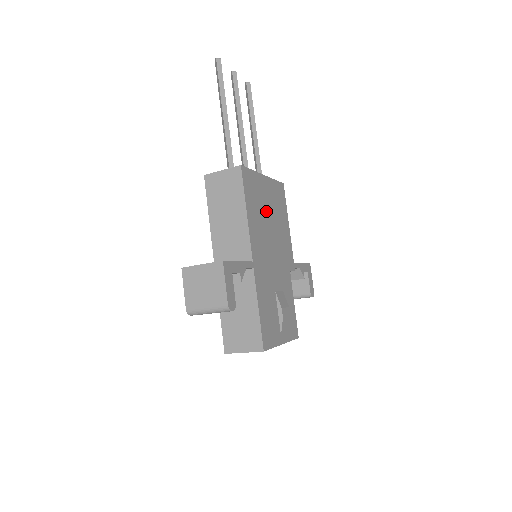
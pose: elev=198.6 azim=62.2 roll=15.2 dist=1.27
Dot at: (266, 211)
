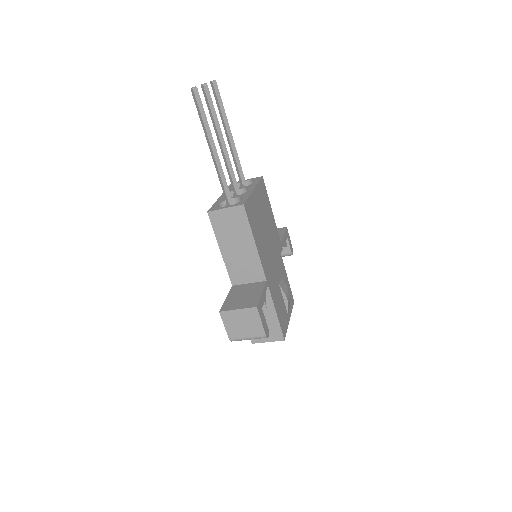
Dot at: (262, 223)
